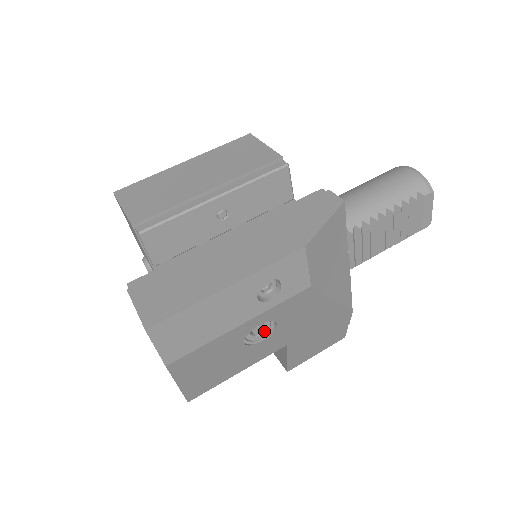
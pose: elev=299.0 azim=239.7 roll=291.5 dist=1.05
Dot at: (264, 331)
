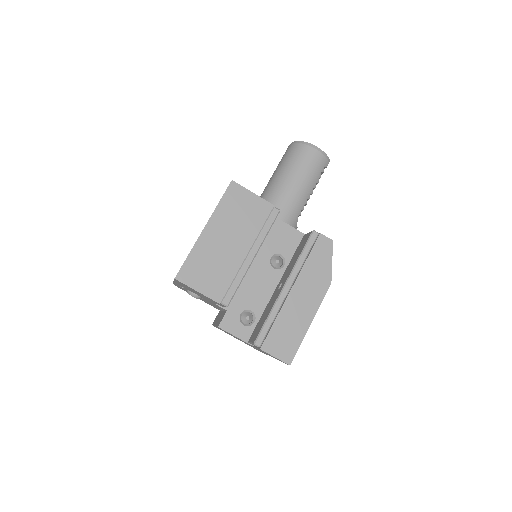
Dot at: occluded
